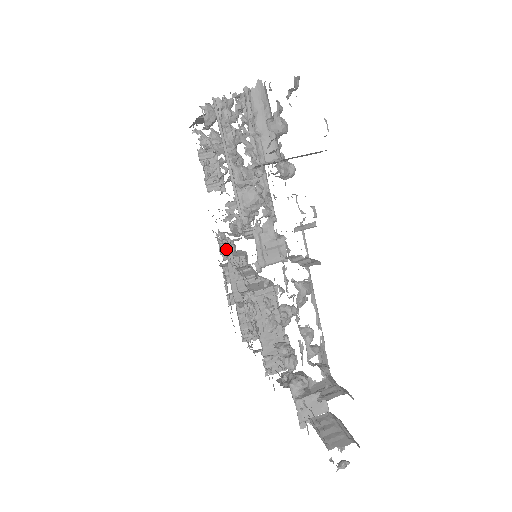
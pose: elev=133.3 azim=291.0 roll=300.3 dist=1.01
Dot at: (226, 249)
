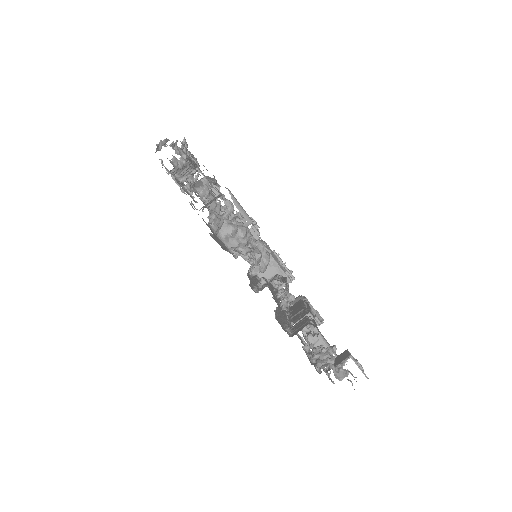
Dot at: occluded
